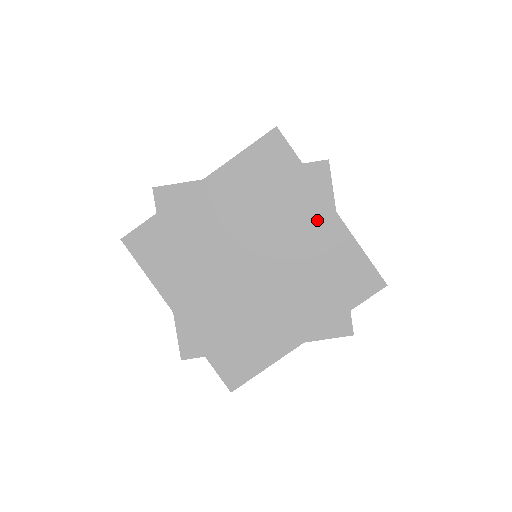
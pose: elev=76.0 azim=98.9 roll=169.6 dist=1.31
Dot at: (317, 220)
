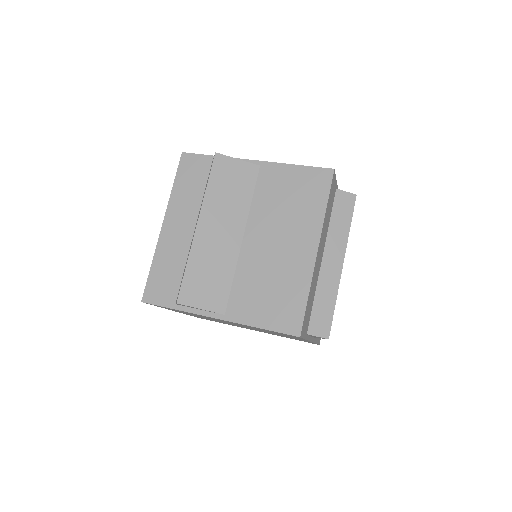
Dot at: (296, 338)
